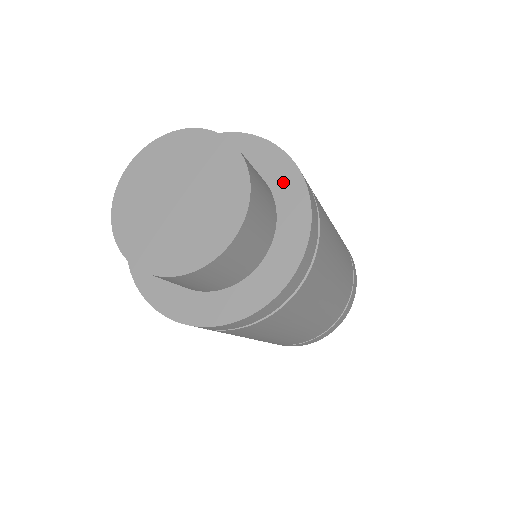
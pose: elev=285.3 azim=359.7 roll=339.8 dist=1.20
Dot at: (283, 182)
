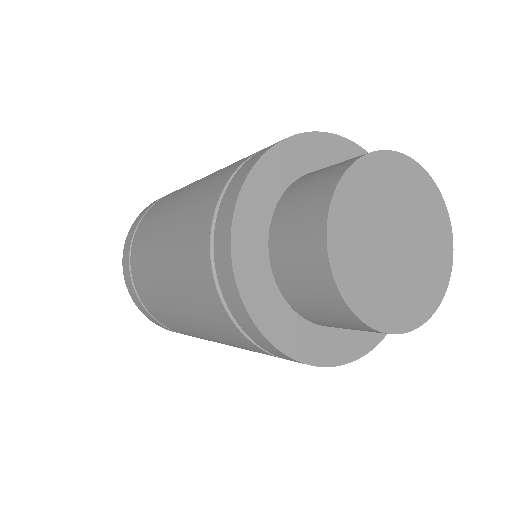
Dot at: occluded
